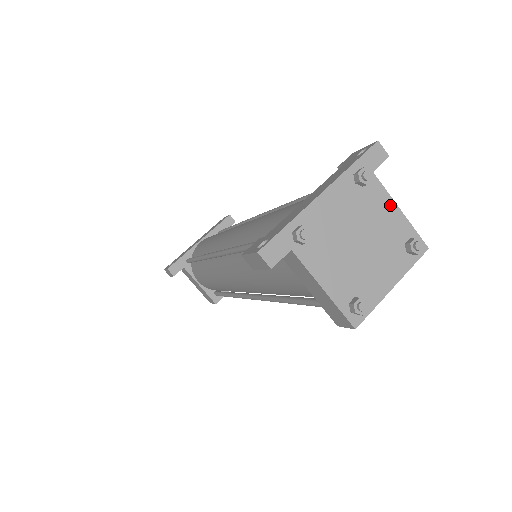
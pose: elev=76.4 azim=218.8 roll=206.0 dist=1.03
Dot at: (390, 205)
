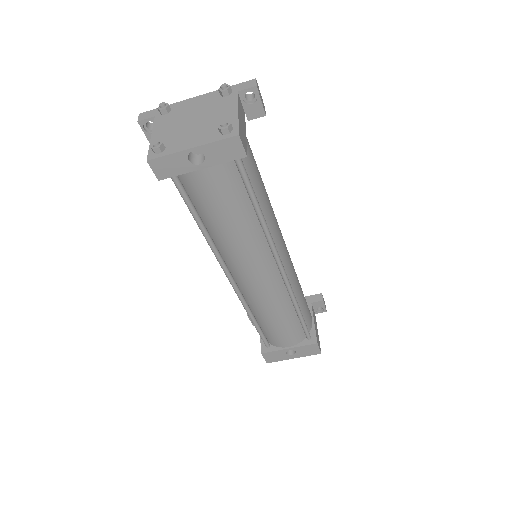
Dot at: (233, 108)
